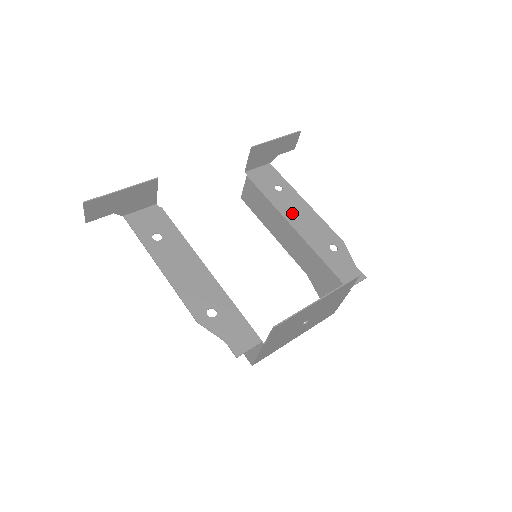
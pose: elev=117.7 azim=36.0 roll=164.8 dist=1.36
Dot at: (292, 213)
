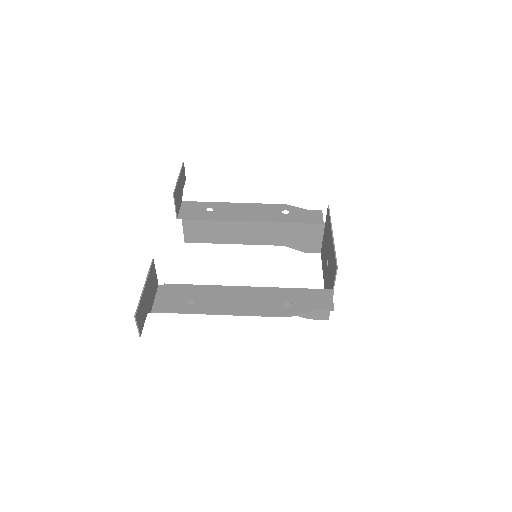
Dot at: (238, 215)
